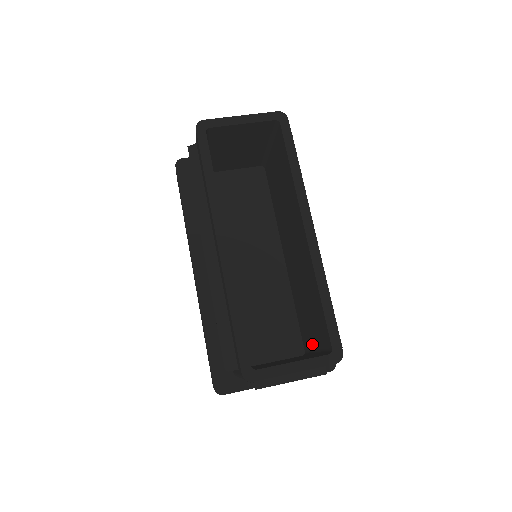
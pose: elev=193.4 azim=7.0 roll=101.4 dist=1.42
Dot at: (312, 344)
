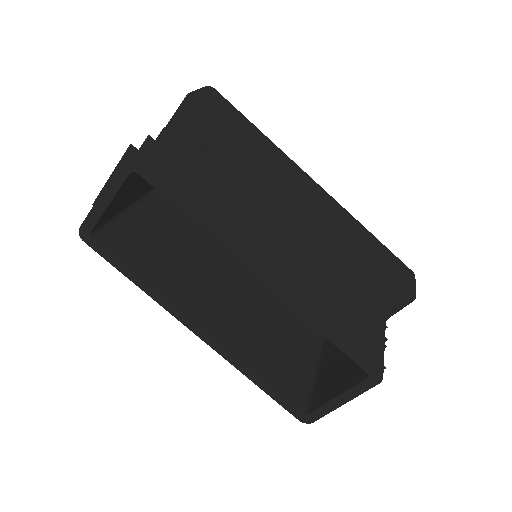
Dot at: occluded
